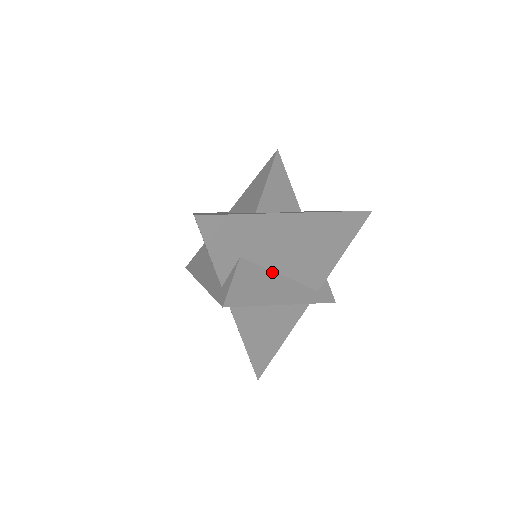
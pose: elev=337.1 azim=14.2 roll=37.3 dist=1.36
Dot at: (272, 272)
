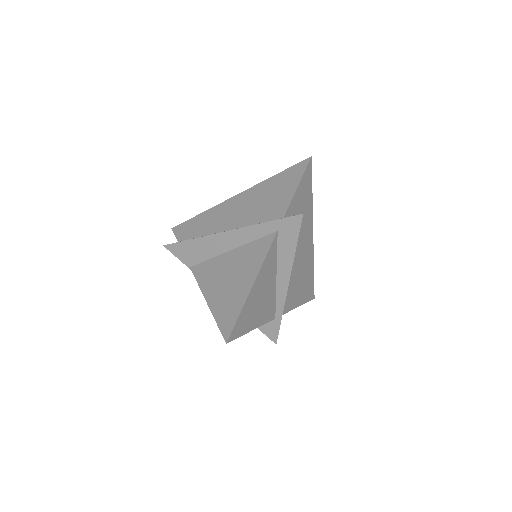
Dot at: occluded
